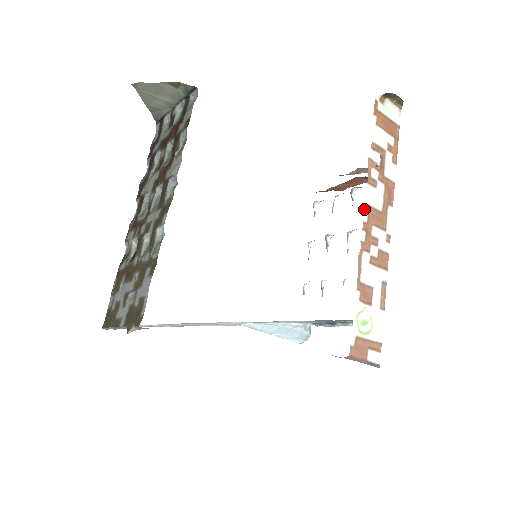
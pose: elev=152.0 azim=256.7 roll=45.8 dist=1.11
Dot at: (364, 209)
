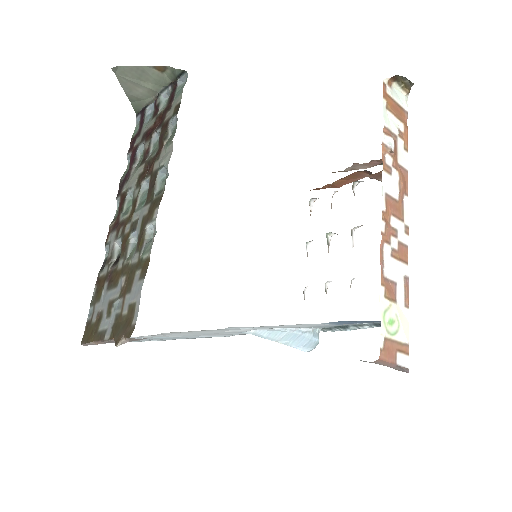
Dot at: (381, 197)
